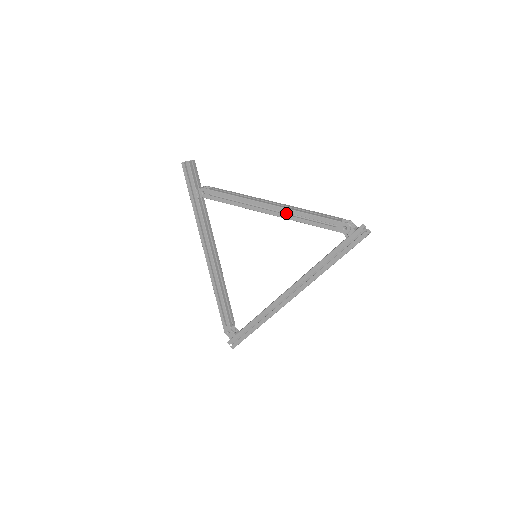
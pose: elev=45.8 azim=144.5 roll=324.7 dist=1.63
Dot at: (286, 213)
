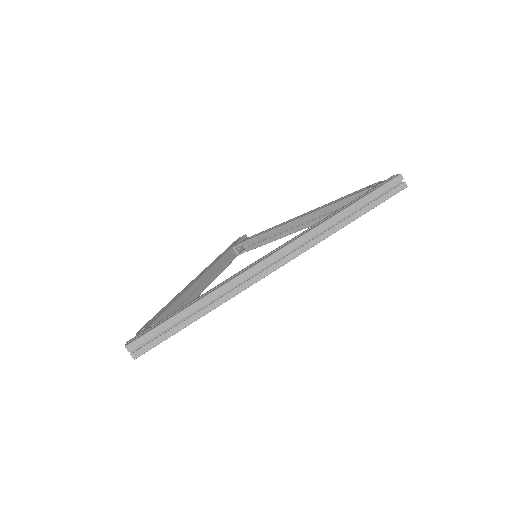
Dot at: occluded
